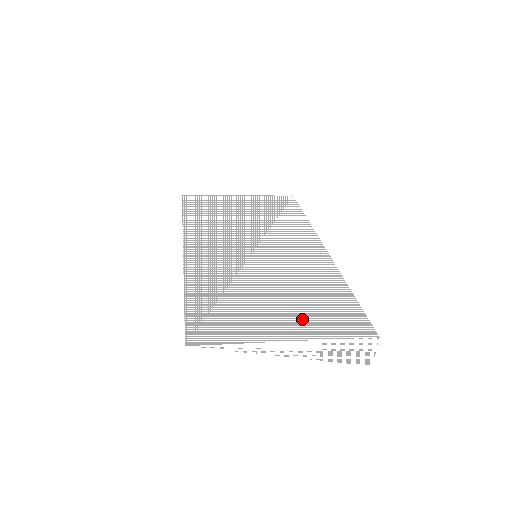
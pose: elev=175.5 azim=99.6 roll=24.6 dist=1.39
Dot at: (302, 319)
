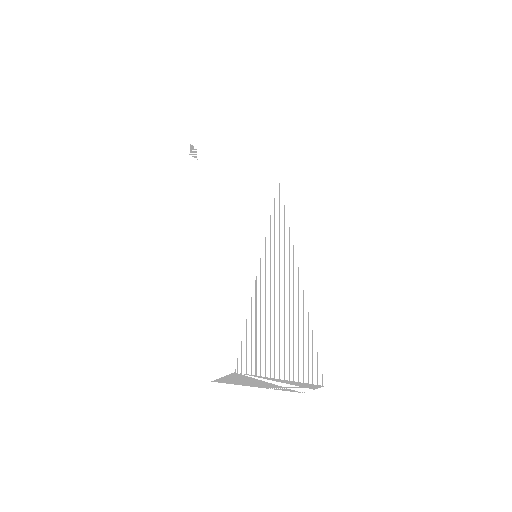
Dot at: (292, 357)
